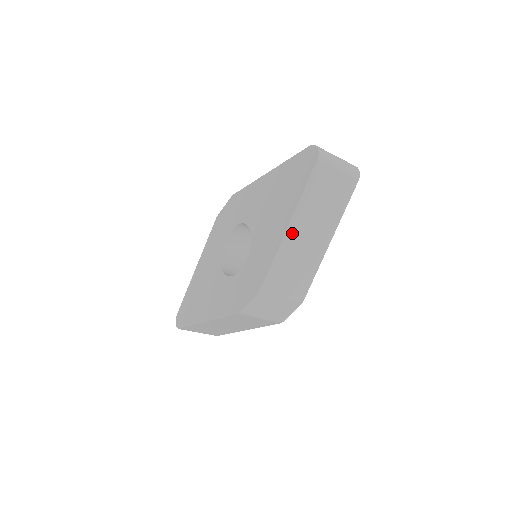
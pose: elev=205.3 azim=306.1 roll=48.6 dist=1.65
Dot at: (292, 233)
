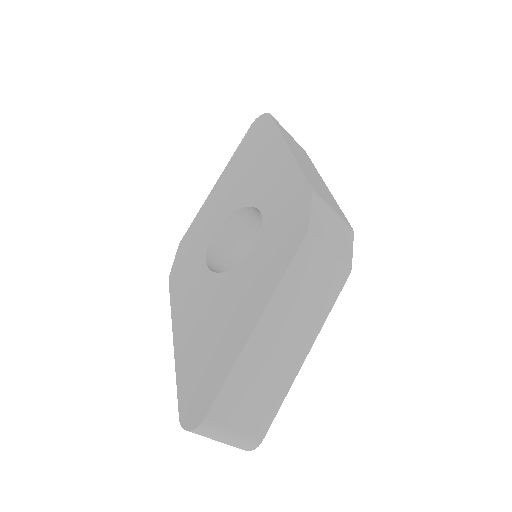
Dot at: (295, 154)
